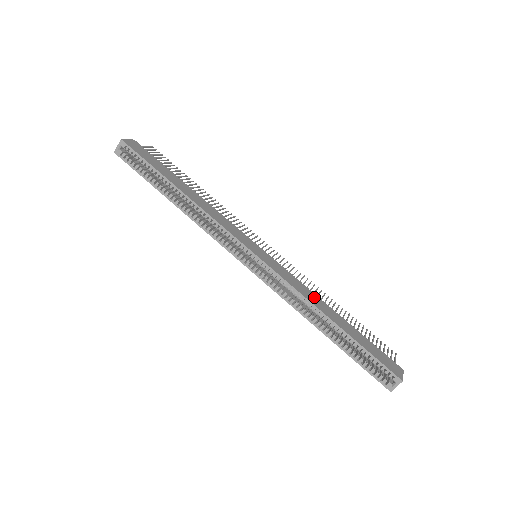
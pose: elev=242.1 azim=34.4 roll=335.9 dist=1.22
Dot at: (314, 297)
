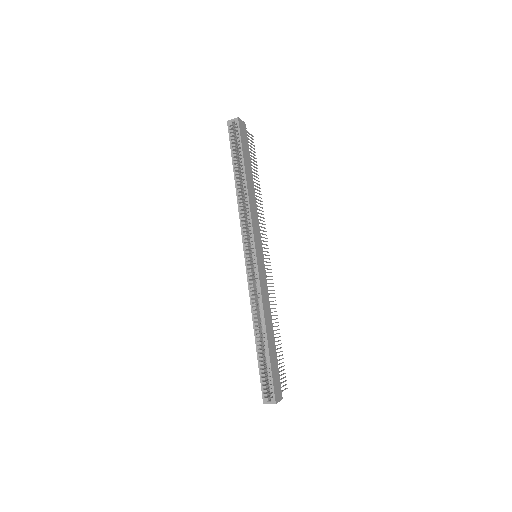
Dot at: (268, 310)
